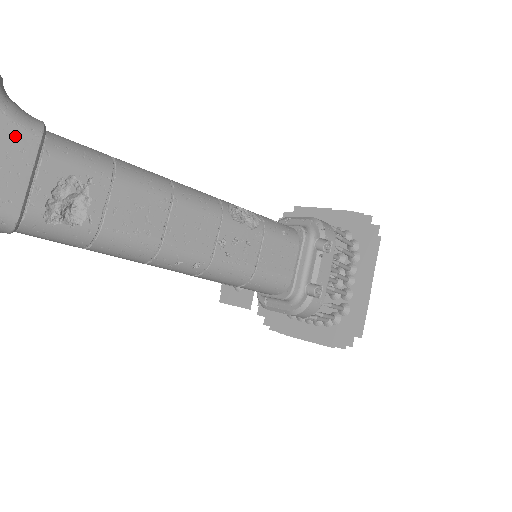
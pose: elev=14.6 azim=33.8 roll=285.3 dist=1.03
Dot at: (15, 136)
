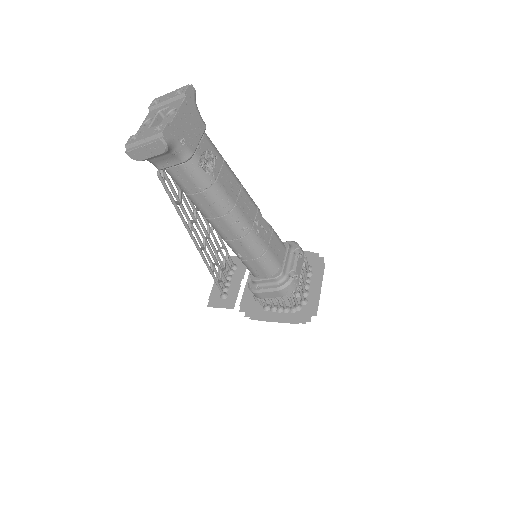
Dot at: (198, 121)
